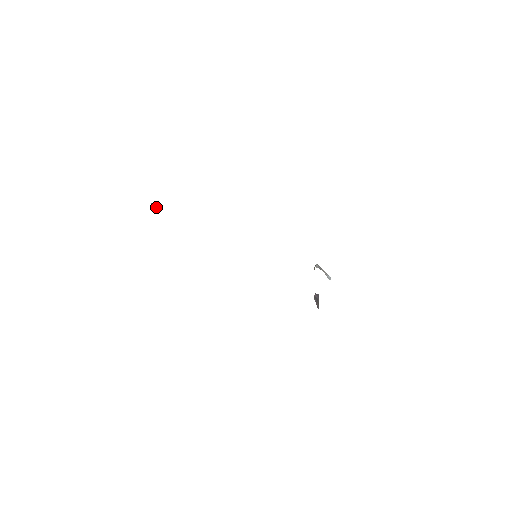
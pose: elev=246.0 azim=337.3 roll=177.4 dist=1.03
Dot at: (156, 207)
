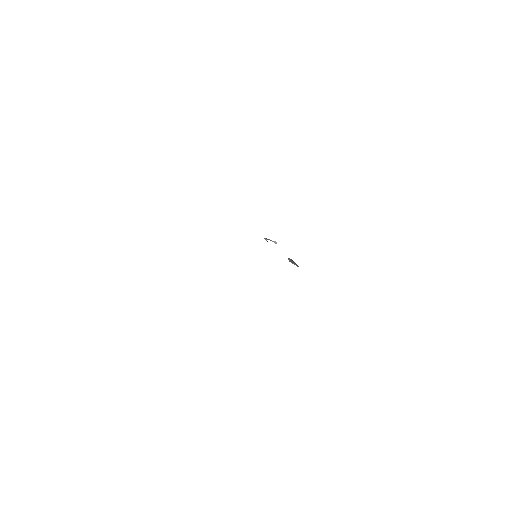
Dot at: occluded
